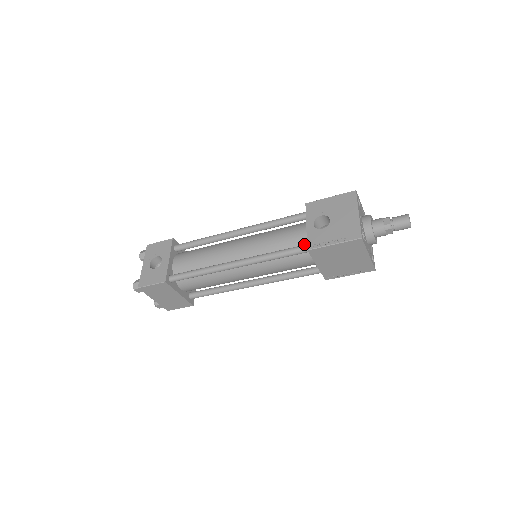
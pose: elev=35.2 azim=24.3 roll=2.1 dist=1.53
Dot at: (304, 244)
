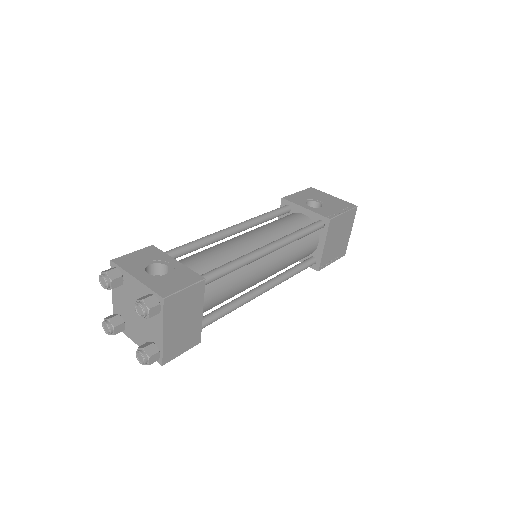
Dot at: occluded
